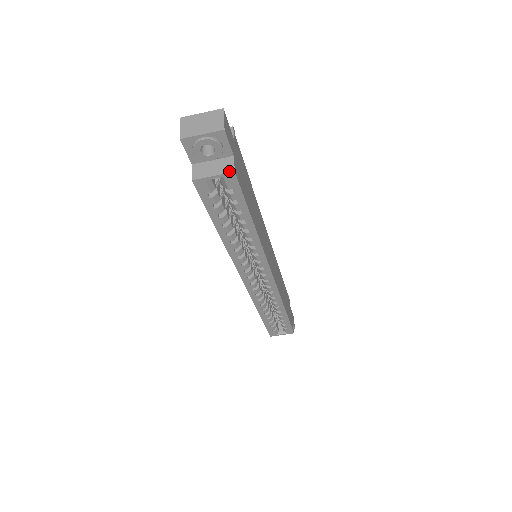
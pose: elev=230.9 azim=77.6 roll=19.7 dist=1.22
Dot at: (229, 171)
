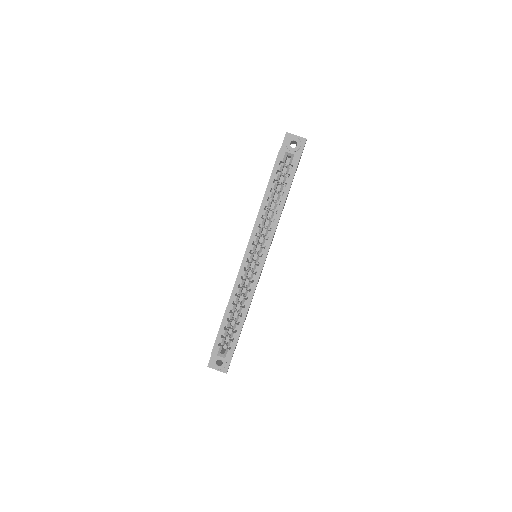
Dot at: (299, 154)
